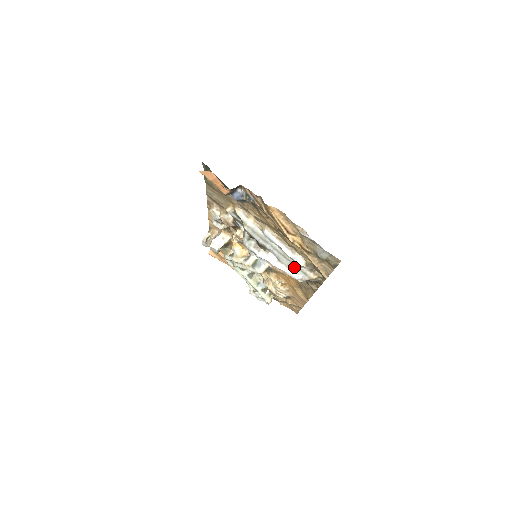
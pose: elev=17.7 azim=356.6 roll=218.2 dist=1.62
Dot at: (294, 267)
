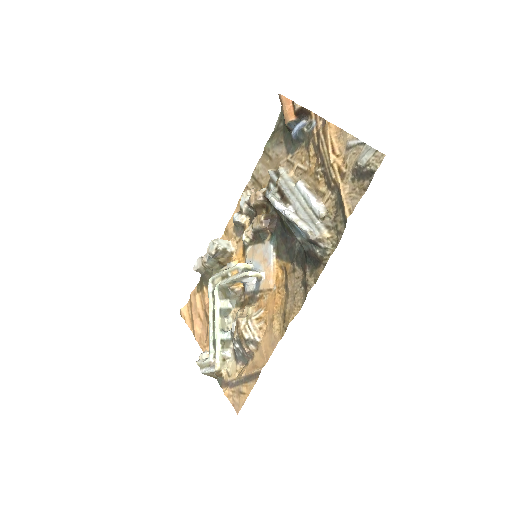
Dot at: (309, 221)
